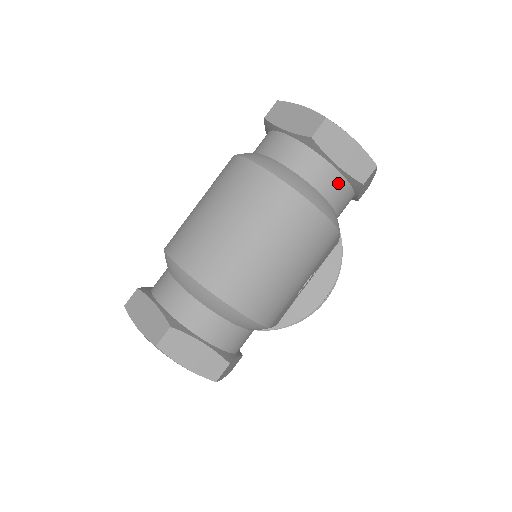
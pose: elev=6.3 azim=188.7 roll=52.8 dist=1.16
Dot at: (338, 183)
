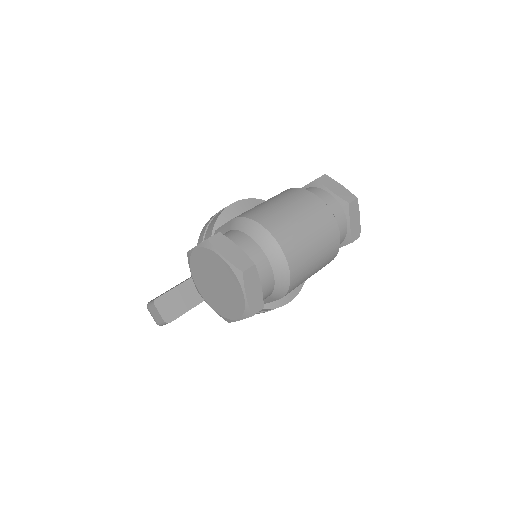
Dot at: (344, 234)
